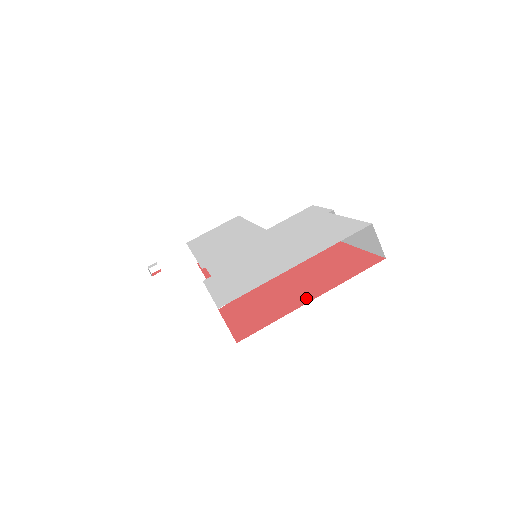
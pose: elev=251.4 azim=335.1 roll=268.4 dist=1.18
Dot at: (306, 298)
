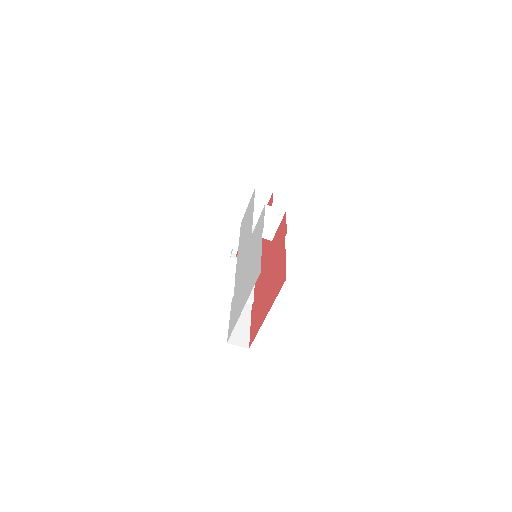
Dot at: (265, 313)
